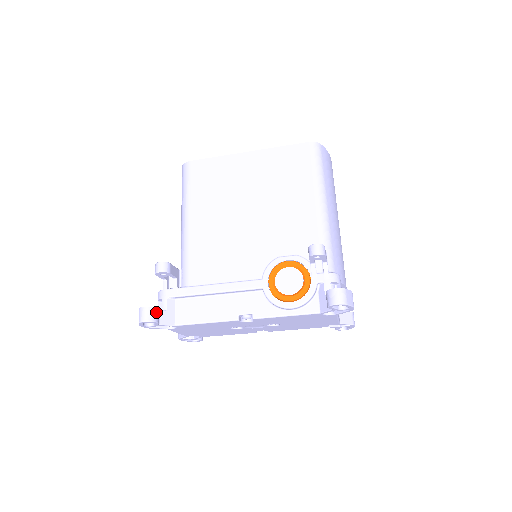
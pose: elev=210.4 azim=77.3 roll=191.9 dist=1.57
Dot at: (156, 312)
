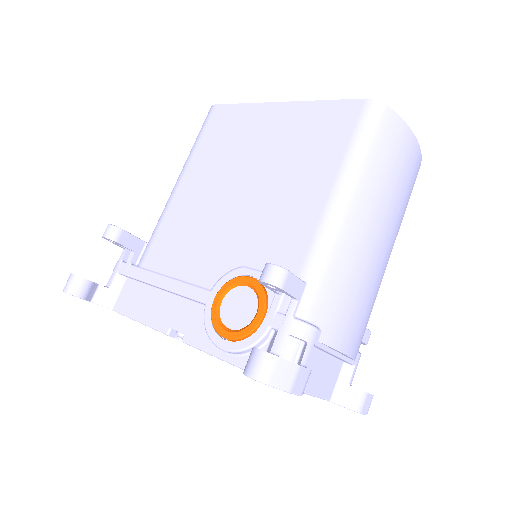
Dot at: (83, 285)
